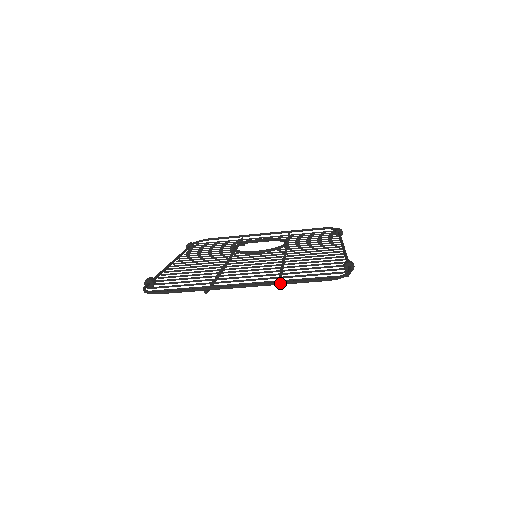
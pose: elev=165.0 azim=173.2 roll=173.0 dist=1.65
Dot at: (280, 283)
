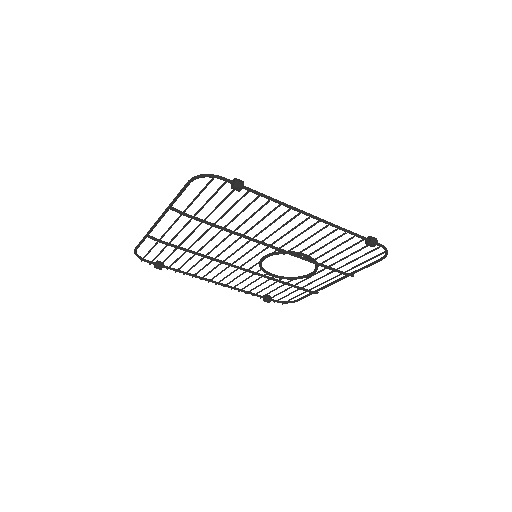
Dot at: (171, 203)
